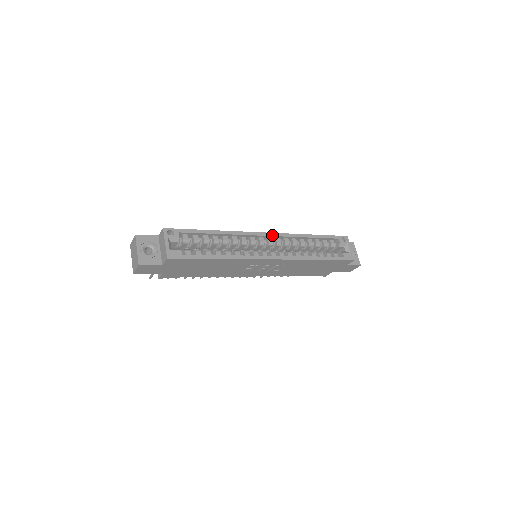
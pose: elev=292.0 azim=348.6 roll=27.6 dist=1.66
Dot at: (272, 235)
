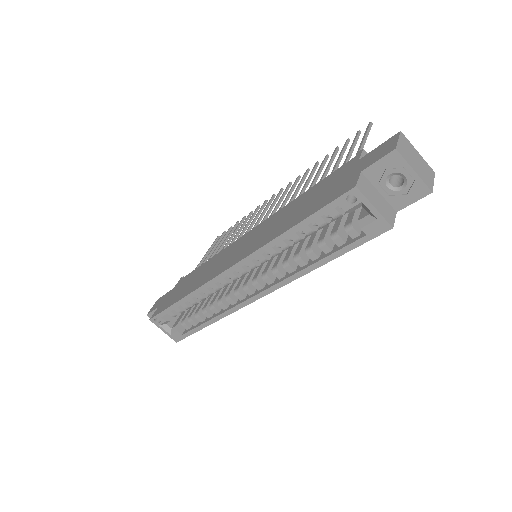
Dot at: (236, 268)
